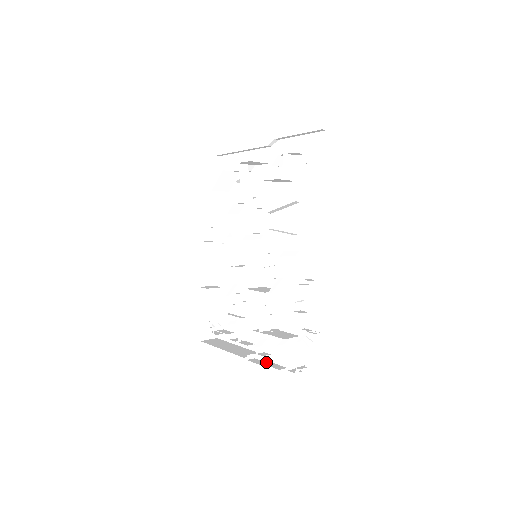
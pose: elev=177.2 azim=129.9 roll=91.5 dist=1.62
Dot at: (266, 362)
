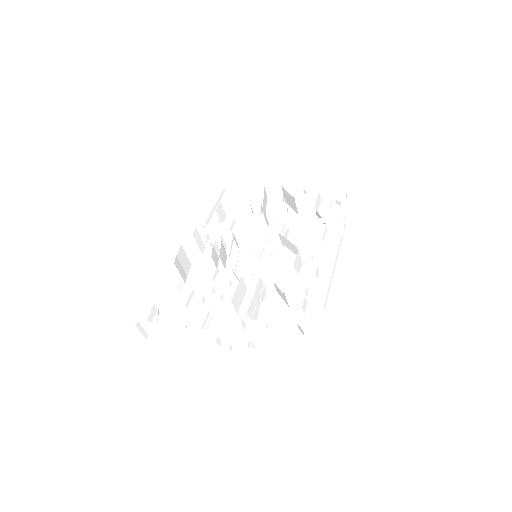
Dot at: (249, 340)
